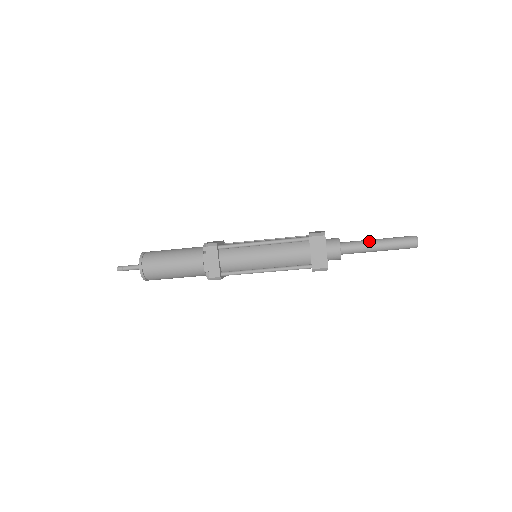
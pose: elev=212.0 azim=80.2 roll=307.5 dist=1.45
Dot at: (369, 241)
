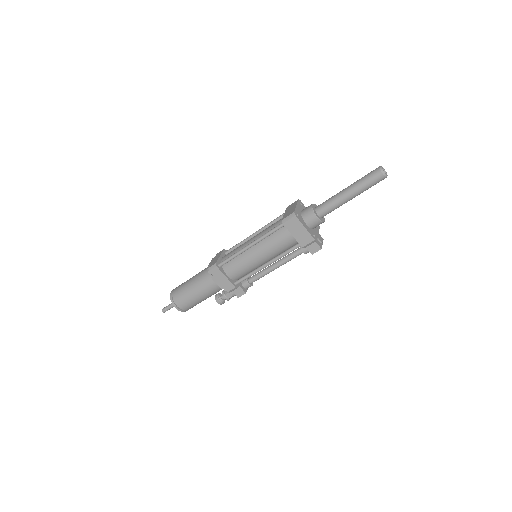
Dot at: occluded
